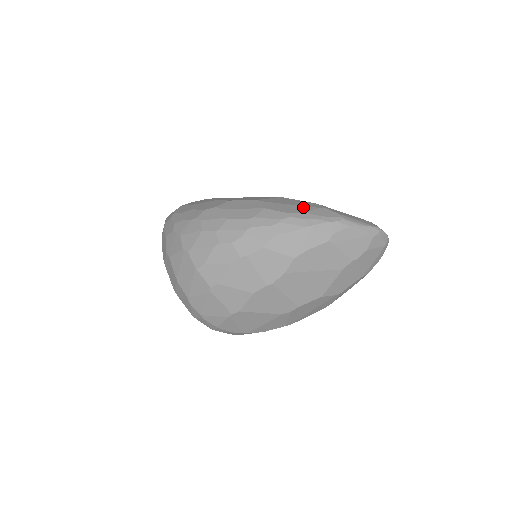
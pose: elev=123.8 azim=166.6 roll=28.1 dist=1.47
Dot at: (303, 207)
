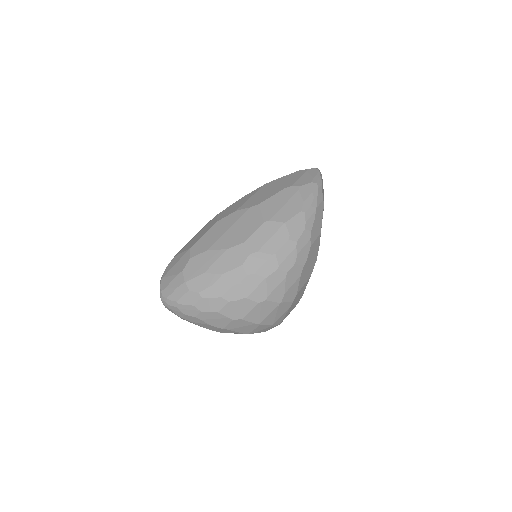
Dot at: (294, 199)
